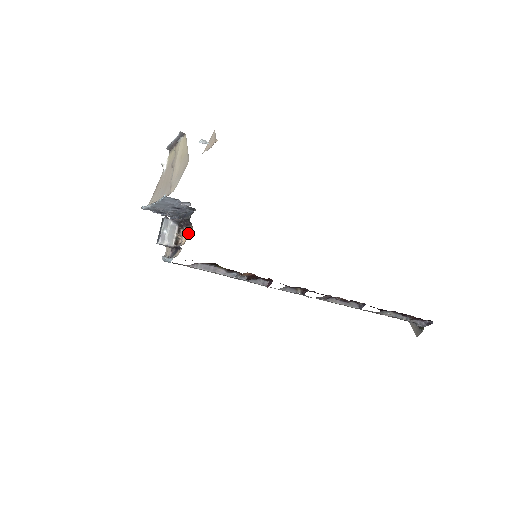
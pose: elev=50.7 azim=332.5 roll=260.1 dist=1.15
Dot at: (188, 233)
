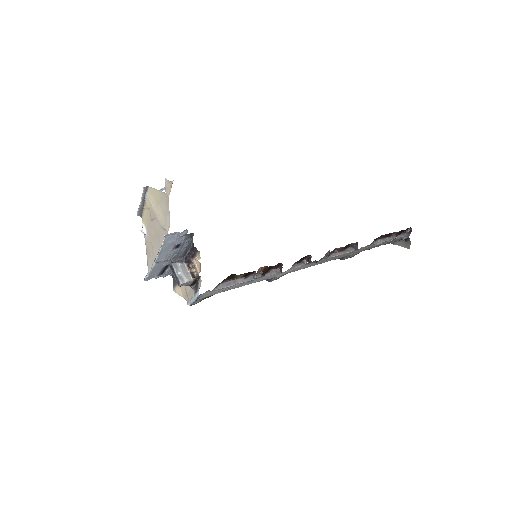
Dot at: (198, 259)
